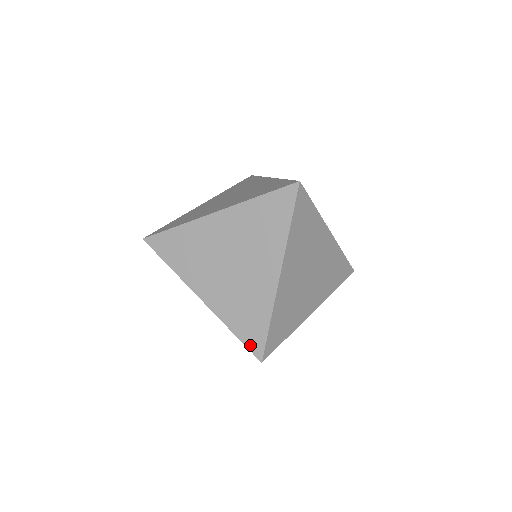
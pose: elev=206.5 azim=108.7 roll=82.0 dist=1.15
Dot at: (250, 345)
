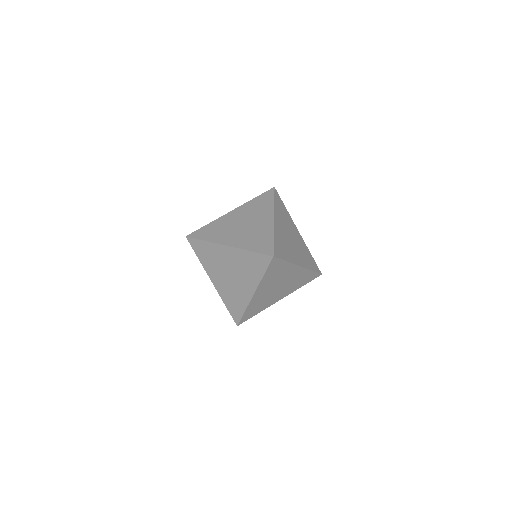
Dot at: (264, 252)
